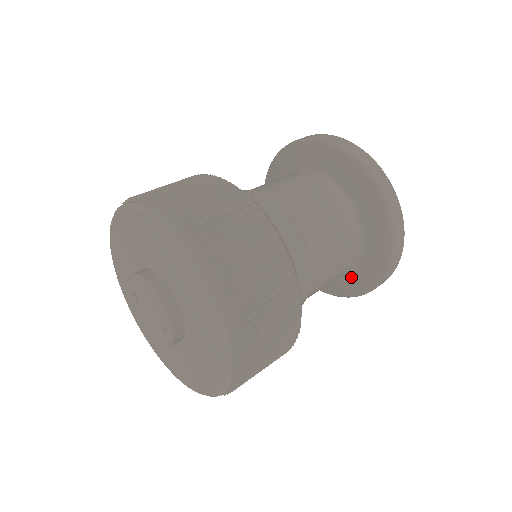
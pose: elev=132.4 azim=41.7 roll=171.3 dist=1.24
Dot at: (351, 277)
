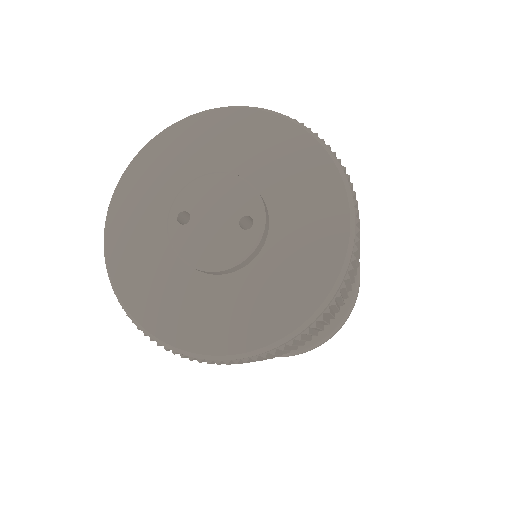
Dot at: occluded
